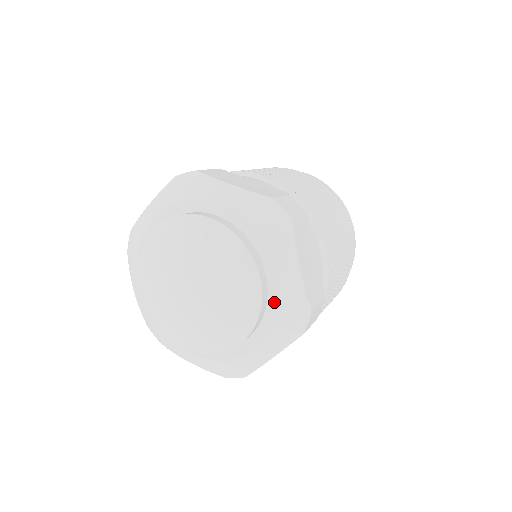
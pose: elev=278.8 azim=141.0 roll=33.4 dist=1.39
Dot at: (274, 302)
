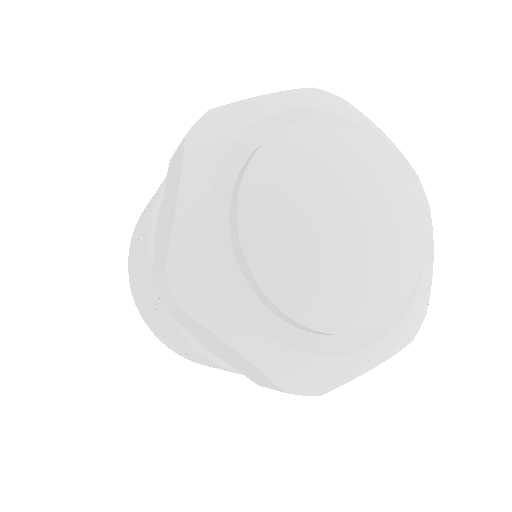
Dot at: occluded
